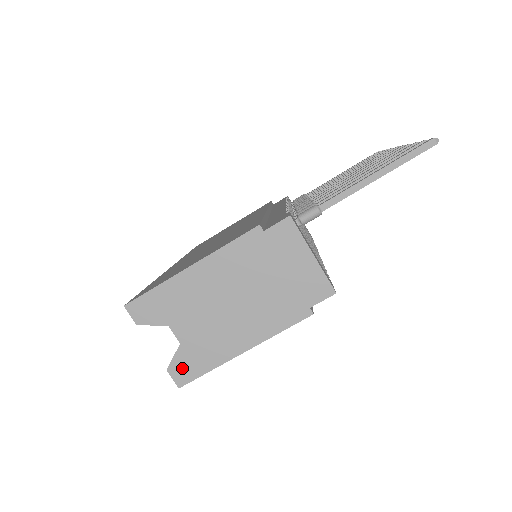
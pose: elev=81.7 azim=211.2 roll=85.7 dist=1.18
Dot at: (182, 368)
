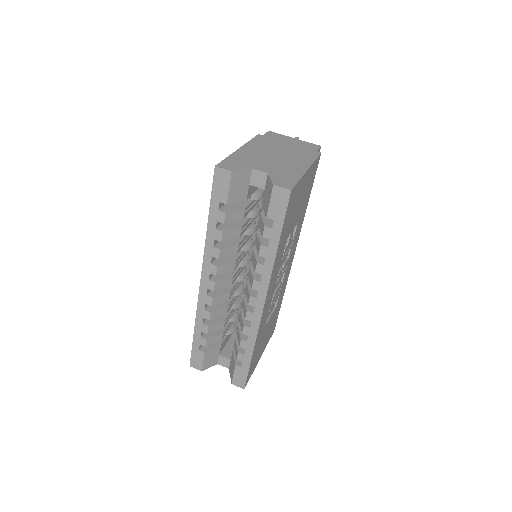
Dot at: (282, 182)
